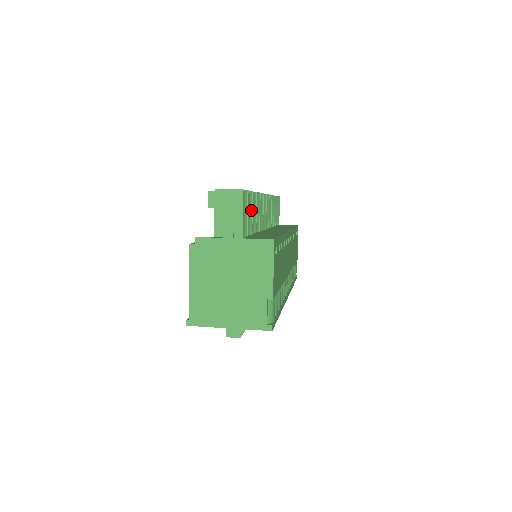
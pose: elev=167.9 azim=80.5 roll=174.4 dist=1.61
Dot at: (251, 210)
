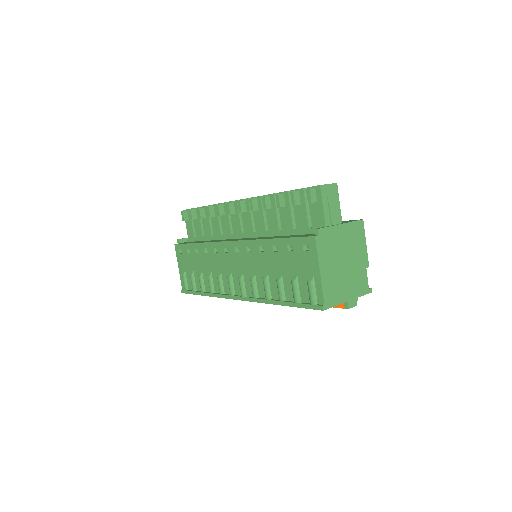
Dot at: occluded
